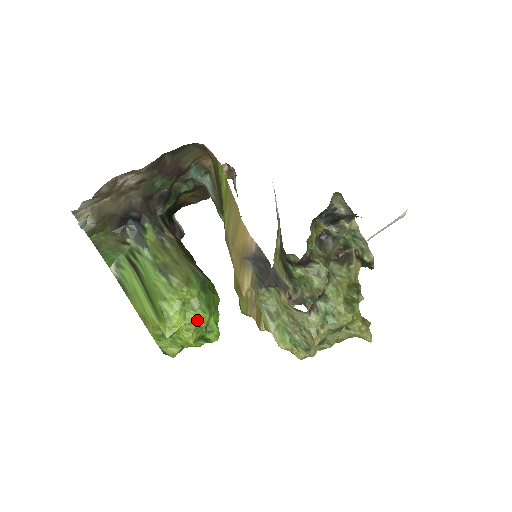
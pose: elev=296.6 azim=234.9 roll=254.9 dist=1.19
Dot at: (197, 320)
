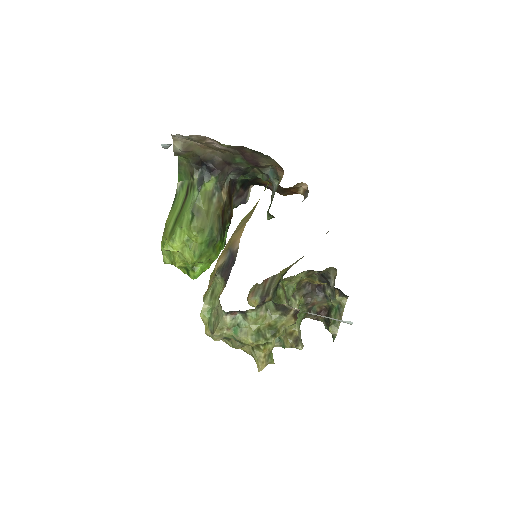
Dot at: (187, 256)
